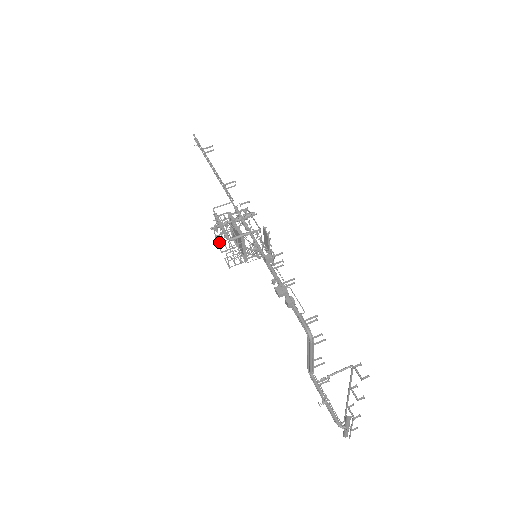
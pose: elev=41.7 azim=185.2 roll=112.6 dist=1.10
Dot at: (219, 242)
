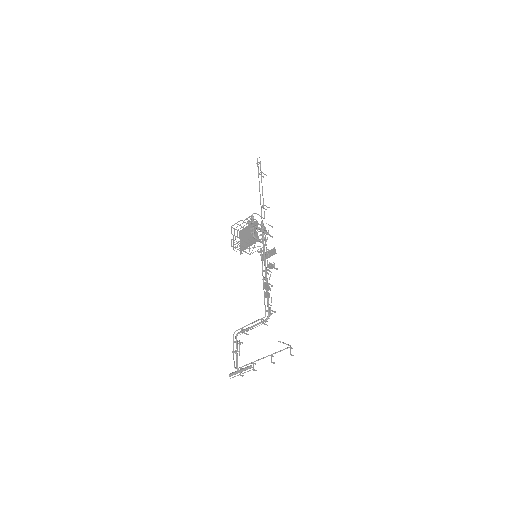
Dot at: occluded
